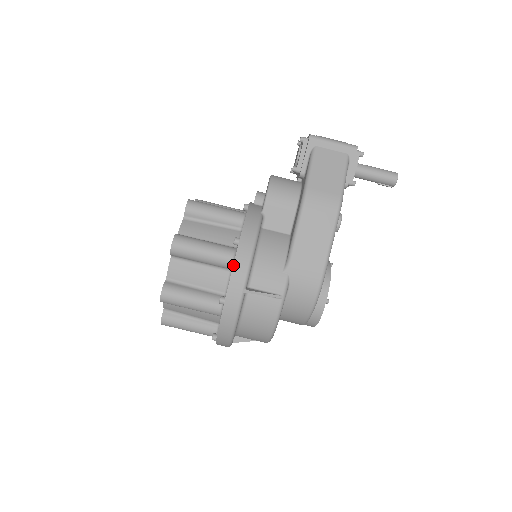
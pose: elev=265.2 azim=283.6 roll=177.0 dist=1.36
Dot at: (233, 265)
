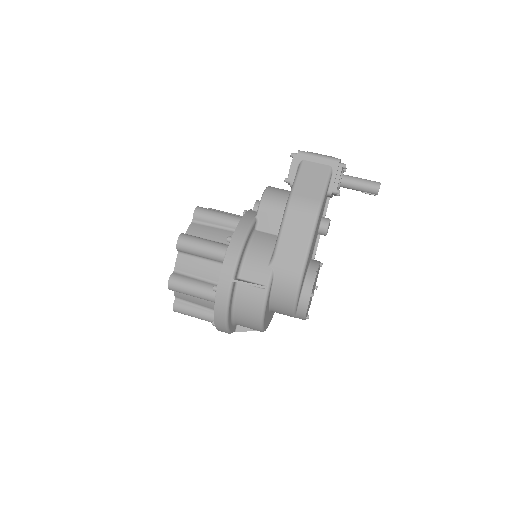
Dot at: (224, 258)
